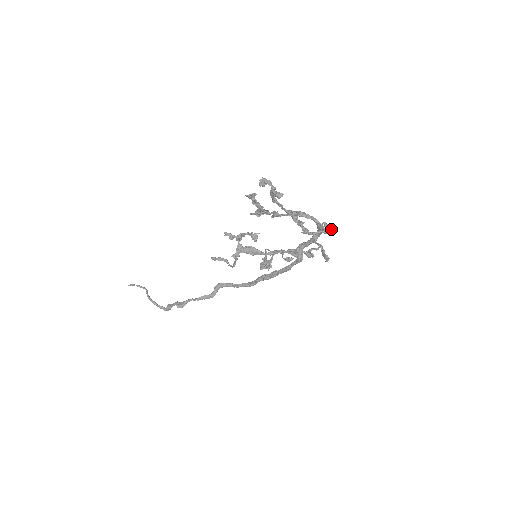
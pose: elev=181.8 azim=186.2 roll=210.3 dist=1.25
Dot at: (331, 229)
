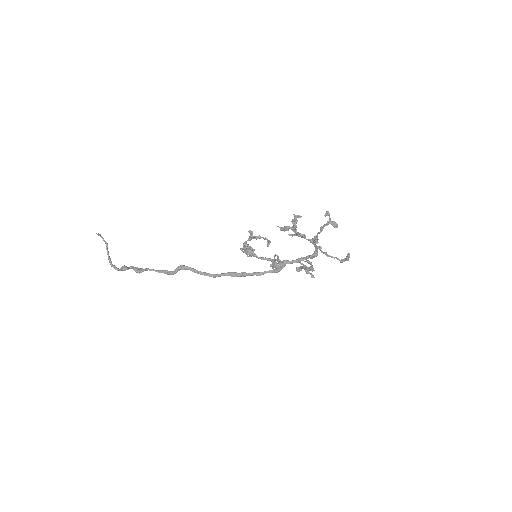
Dot at: (348, 259)
